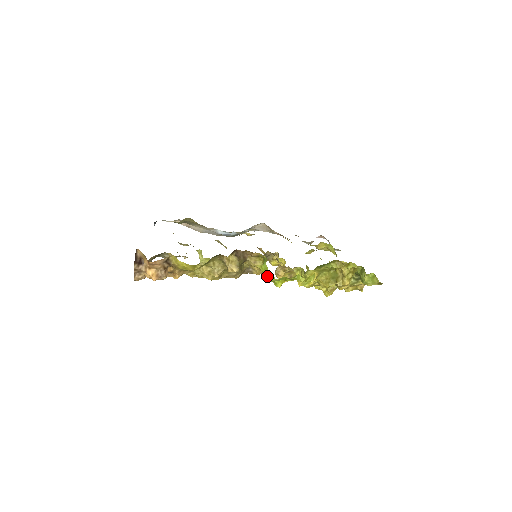
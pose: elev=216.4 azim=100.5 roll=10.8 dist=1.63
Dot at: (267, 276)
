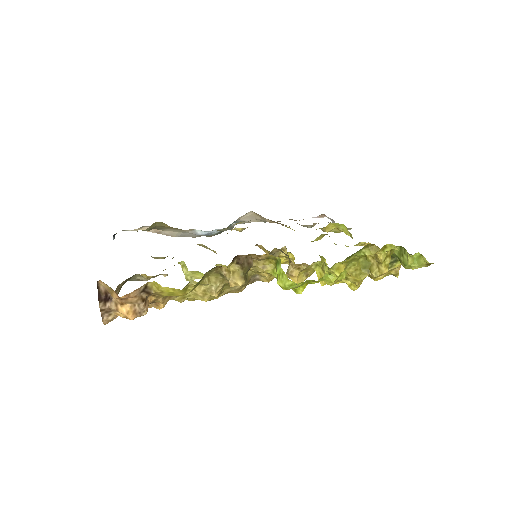
Dot at: (285, 283)
